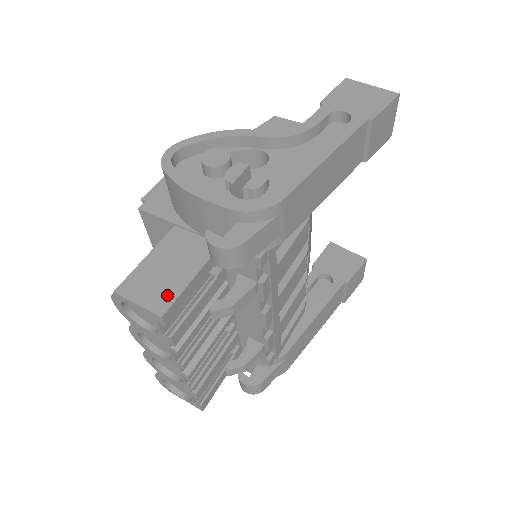
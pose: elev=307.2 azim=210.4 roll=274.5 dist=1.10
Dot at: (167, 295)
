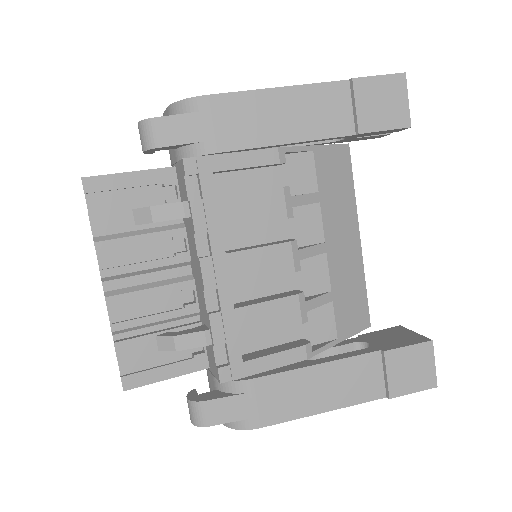
Dot at: (103, 176)
